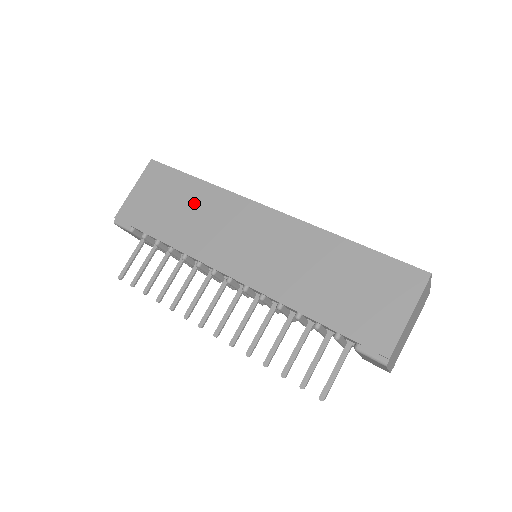
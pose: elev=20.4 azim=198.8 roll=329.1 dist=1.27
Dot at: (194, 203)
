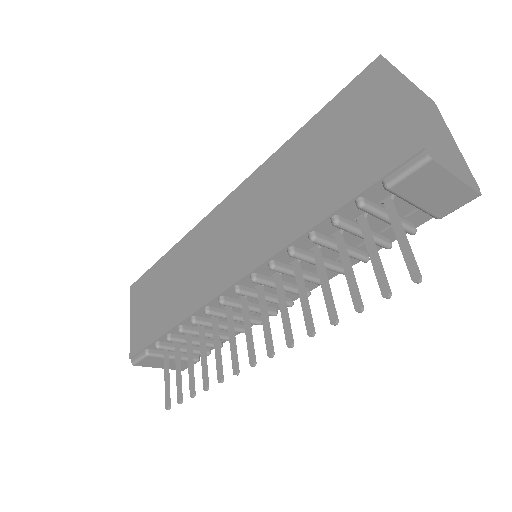
Dot at: (173, 273)
